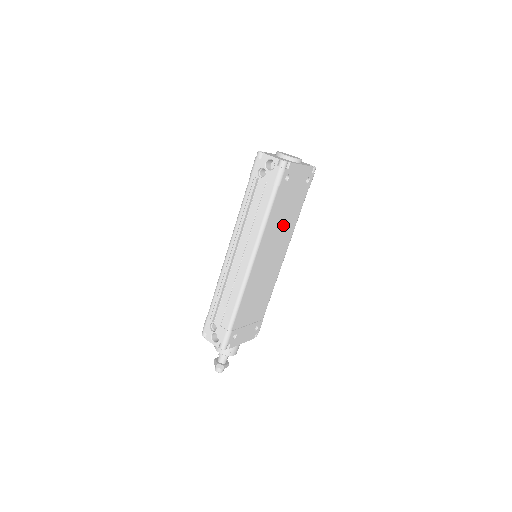
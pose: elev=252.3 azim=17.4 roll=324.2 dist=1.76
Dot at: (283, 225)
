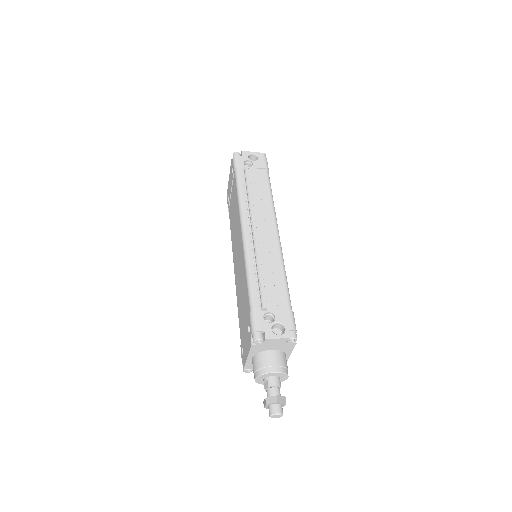
Dot at: occluded
